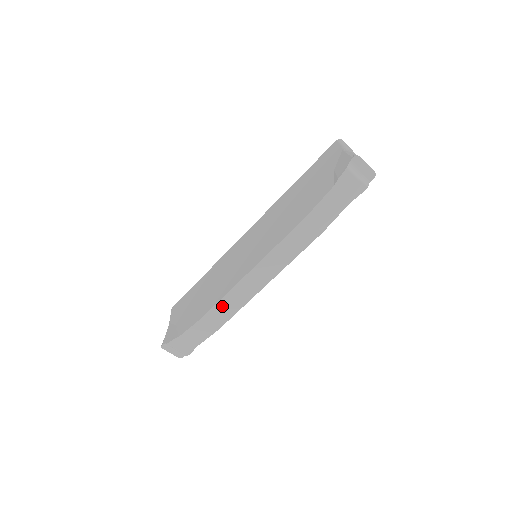
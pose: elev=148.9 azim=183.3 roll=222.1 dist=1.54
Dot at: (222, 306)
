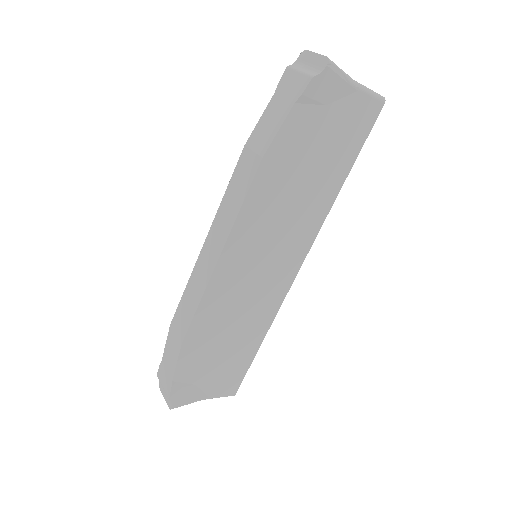
Dot at: (185, 302)
